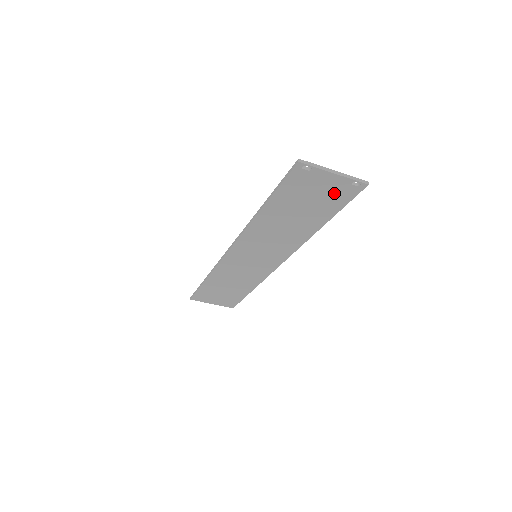
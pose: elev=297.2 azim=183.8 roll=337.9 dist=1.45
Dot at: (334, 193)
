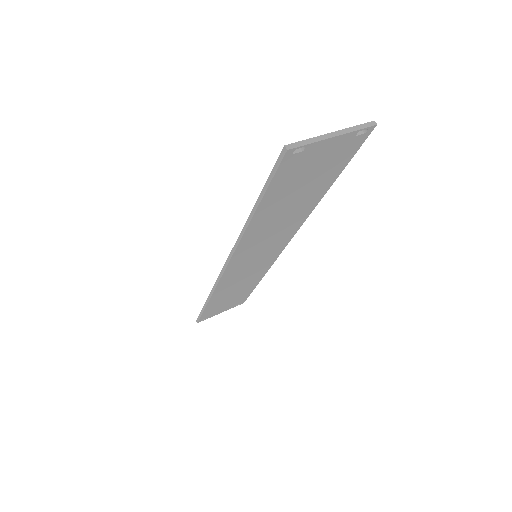
Dot at: (336, 156)
